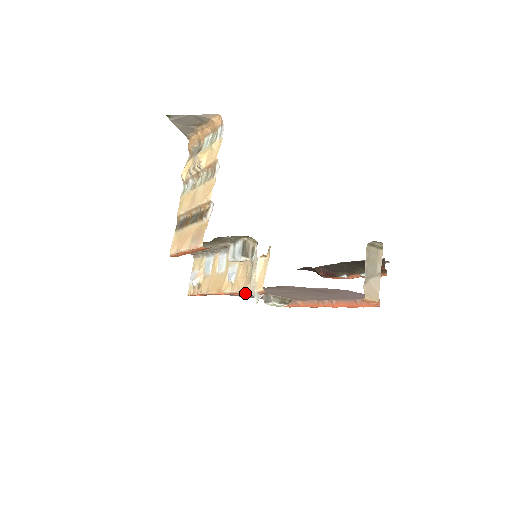
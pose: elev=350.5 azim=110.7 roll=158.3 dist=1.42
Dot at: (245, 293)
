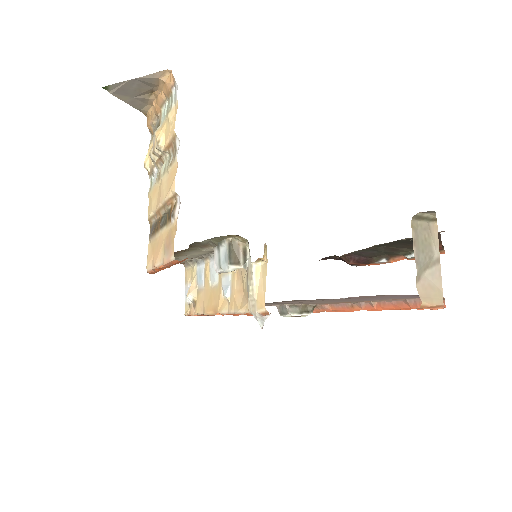
Dot at: (245, 314)
